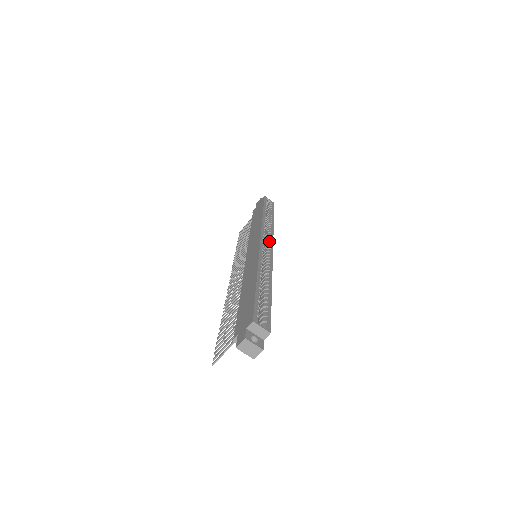
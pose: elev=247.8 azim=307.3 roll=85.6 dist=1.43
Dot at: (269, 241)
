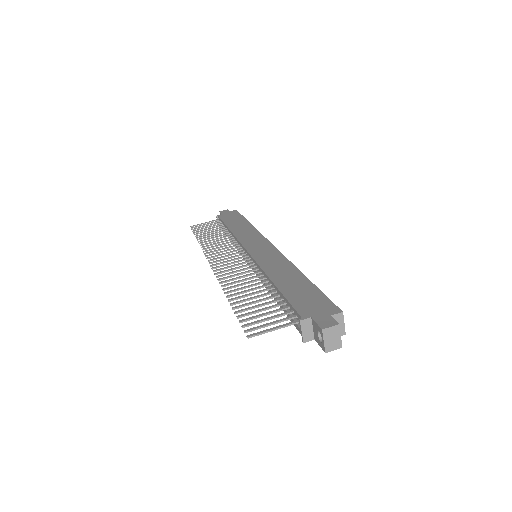
Dot at: occluded
